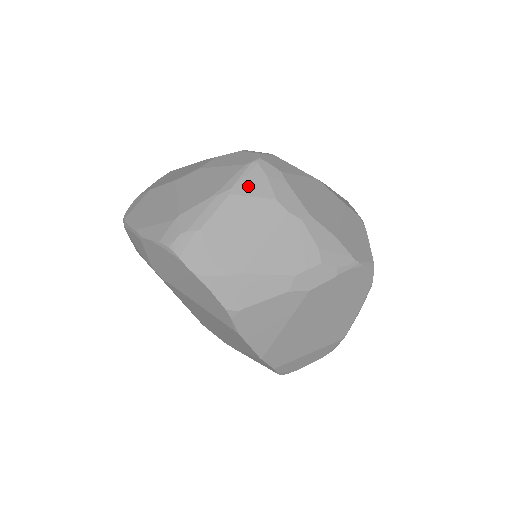
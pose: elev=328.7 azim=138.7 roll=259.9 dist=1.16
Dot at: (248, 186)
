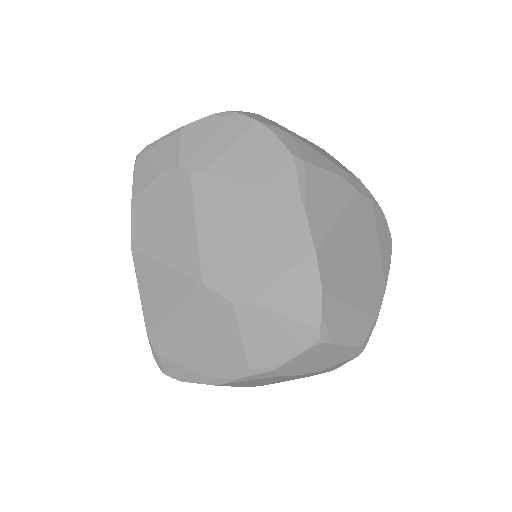
Dot at: occluded
